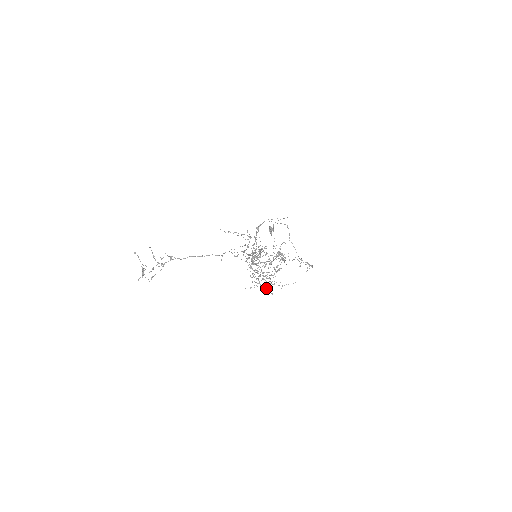
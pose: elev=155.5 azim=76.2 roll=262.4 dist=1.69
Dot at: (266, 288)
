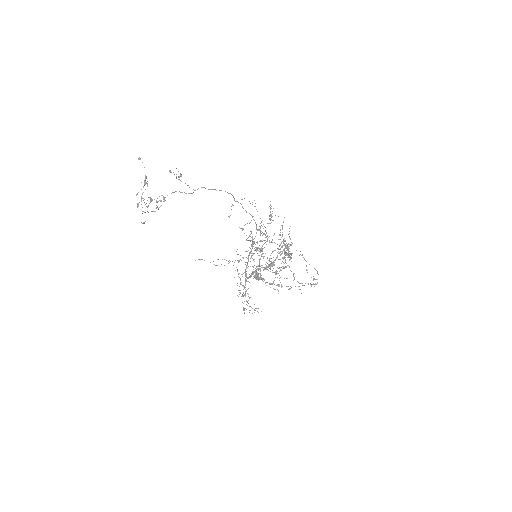
Dot at: occluded
